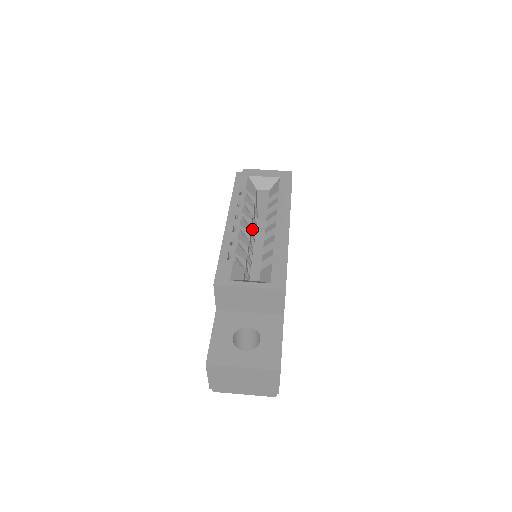
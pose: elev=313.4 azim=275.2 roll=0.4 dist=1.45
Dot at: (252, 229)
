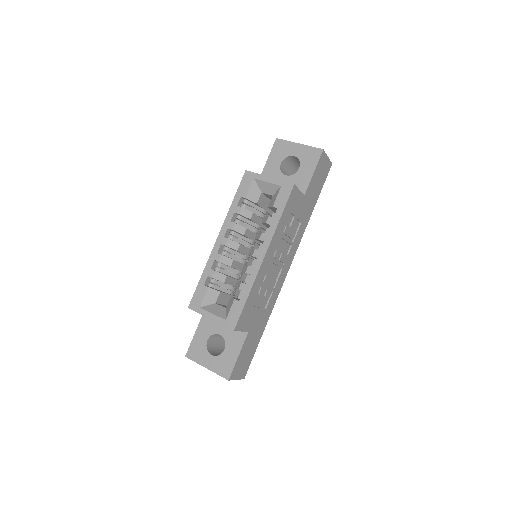
Dot at: (250, 236)
